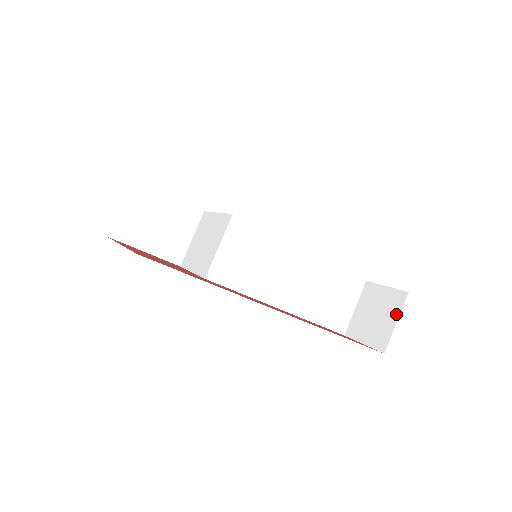
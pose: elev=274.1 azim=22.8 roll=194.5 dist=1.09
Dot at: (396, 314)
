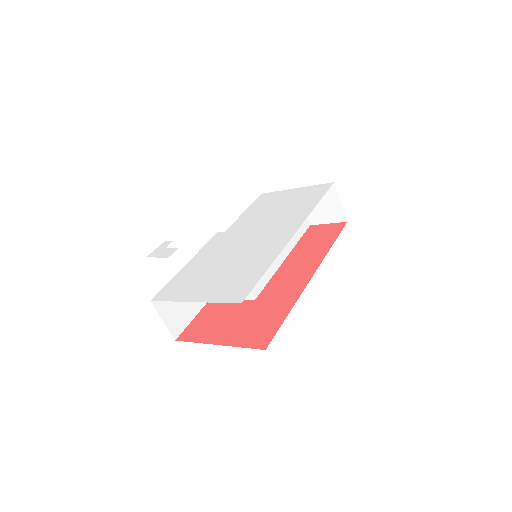
Dot at: (336, 198)
